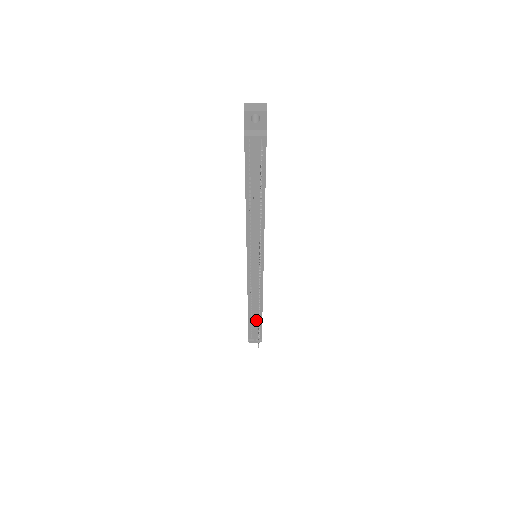
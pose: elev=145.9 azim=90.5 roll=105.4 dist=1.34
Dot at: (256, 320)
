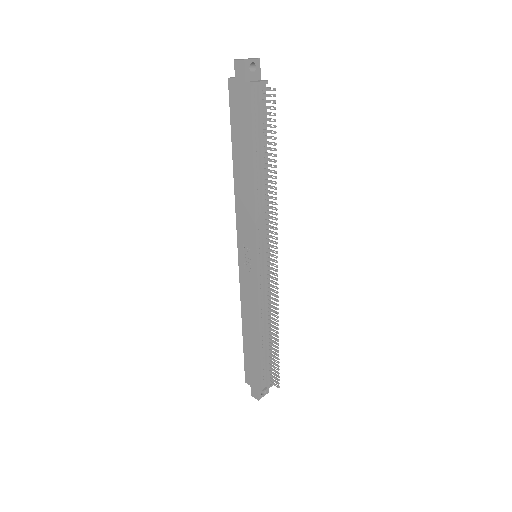
Dot at: (268, 350)
